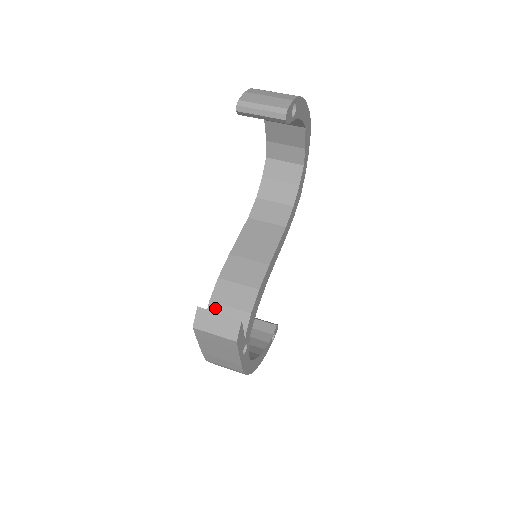
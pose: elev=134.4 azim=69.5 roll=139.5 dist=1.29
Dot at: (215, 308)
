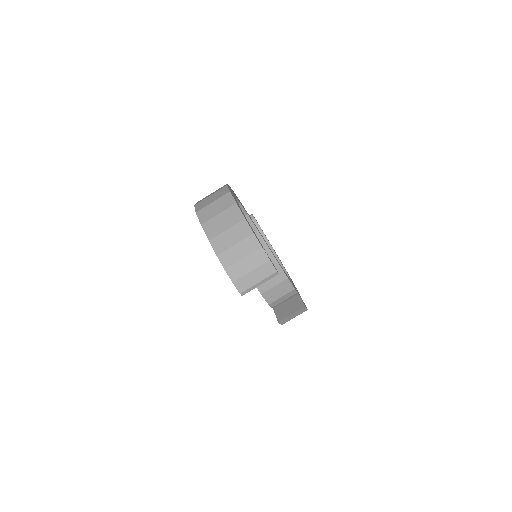
Dot at: (274, 303)
